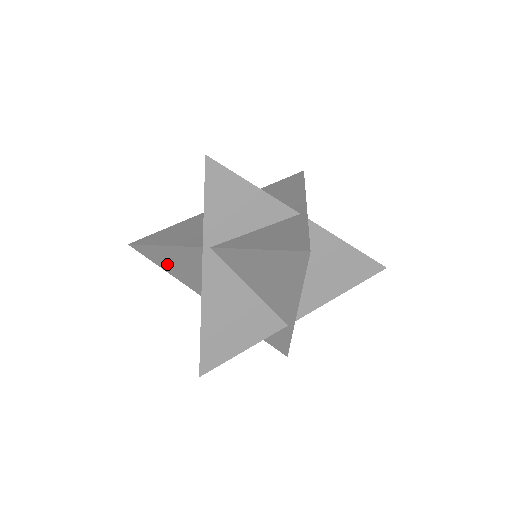
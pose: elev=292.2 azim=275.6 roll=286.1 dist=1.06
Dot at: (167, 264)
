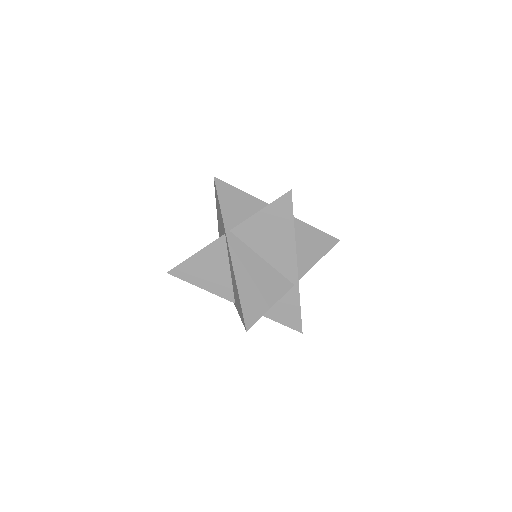
Dot at: (198, 276)
